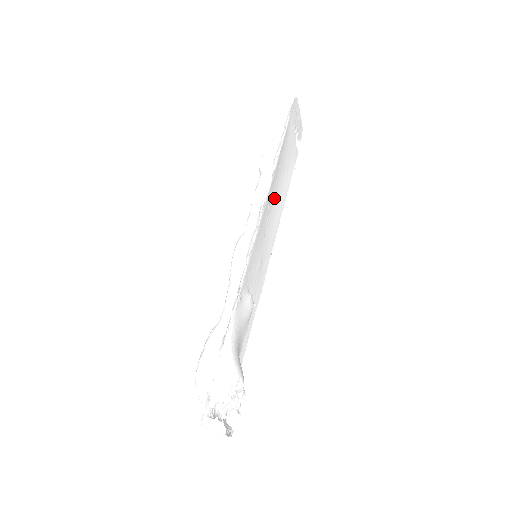
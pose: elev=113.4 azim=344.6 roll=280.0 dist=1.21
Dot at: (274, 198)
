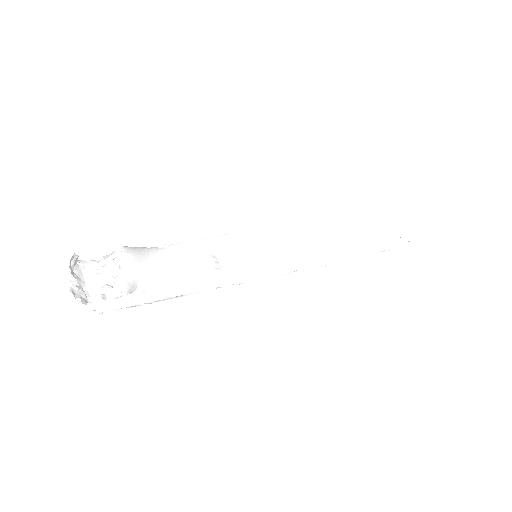
Dot at: (315, 241)
